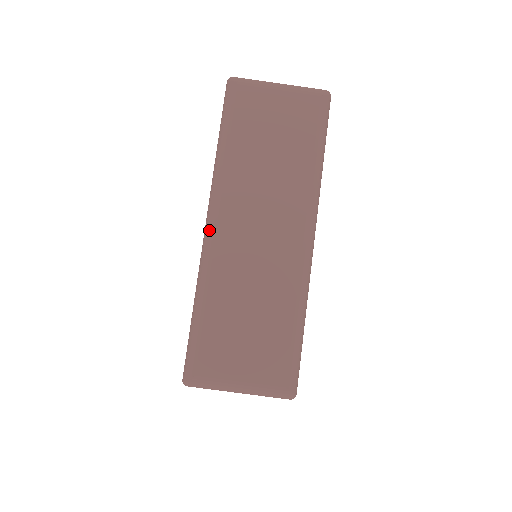
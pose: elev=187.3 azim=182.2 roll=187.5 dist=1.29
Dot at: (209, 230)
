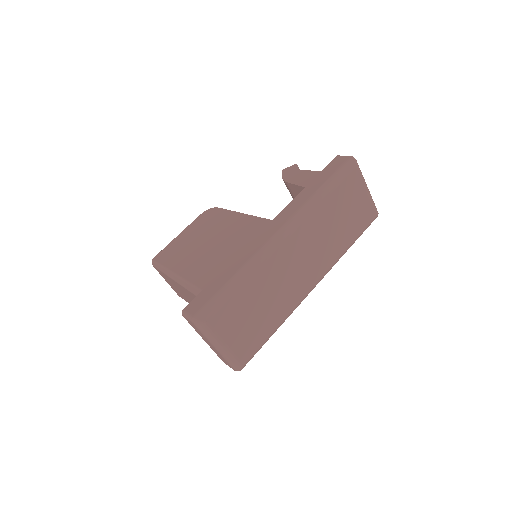
Dot at: (281, 238)
